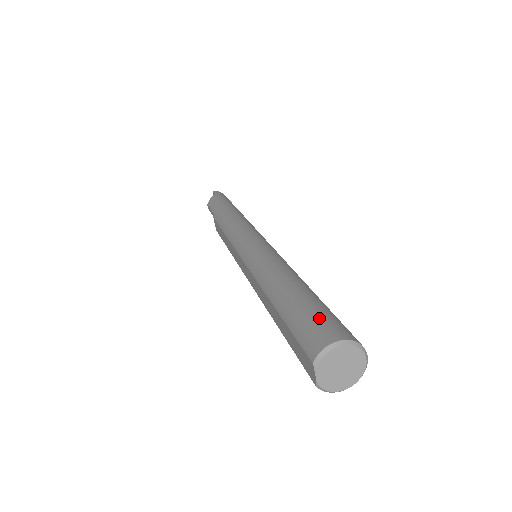
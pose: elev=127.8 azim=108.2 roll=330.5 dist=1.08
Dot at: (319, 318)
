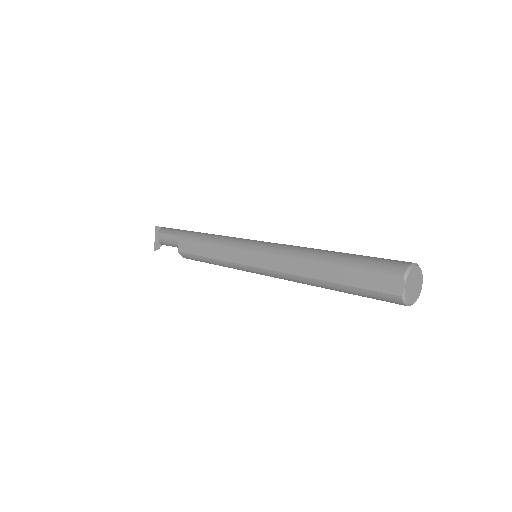
Dot at: occluded
